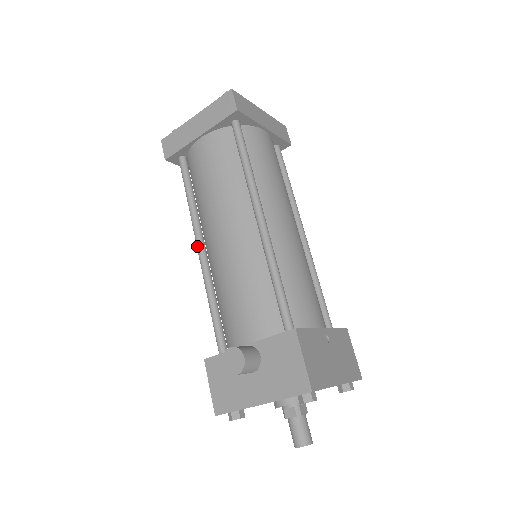
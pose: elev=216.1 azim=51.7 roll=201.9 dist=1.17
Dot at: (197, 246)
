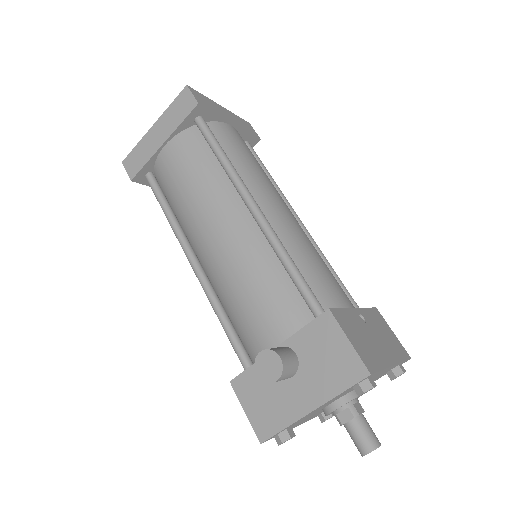
Dot at: (189, 260)
